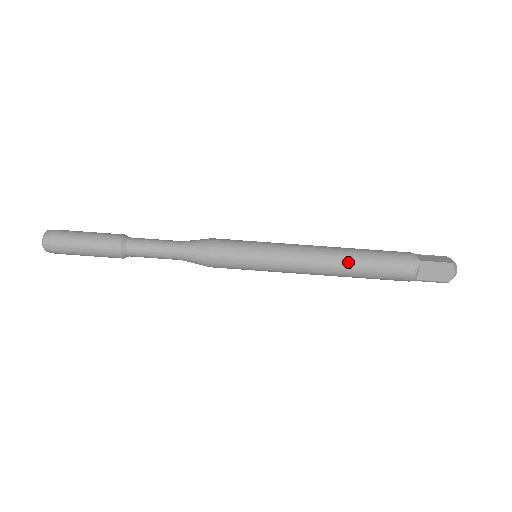
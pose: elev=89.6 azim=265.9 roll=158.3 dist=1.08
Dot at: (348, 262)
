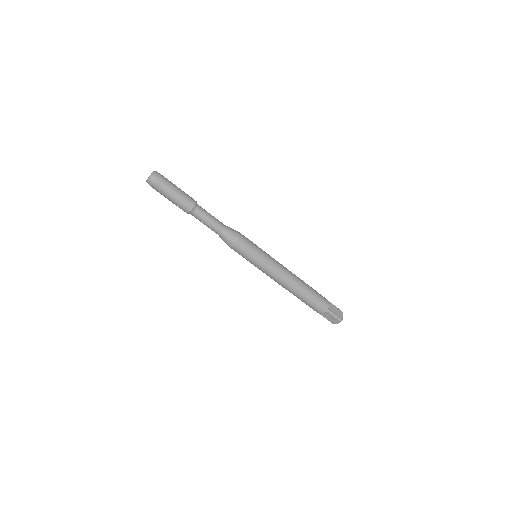
Dot at: (296, 291)
